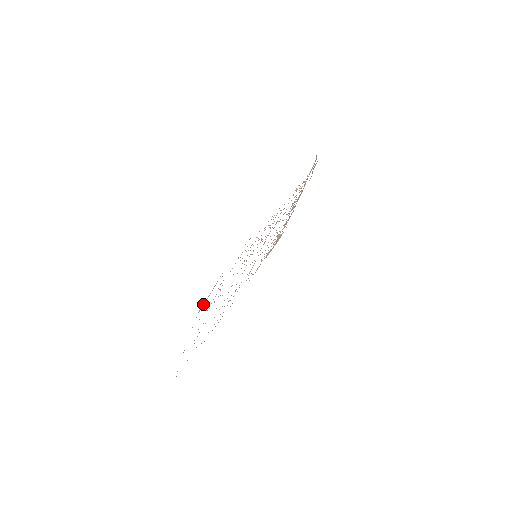
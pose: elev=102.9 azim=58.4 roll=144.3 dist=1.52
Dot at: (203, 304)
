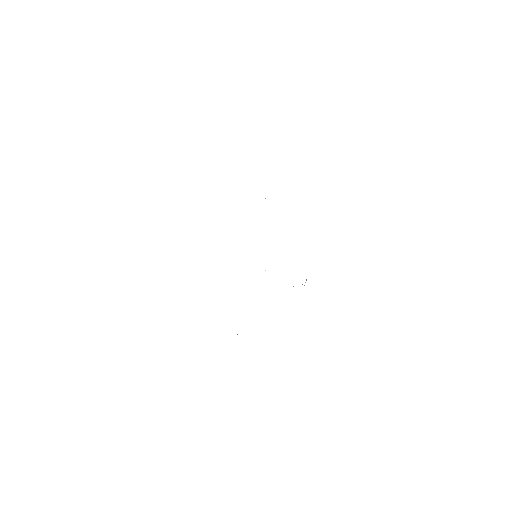
Dot at: occluded
